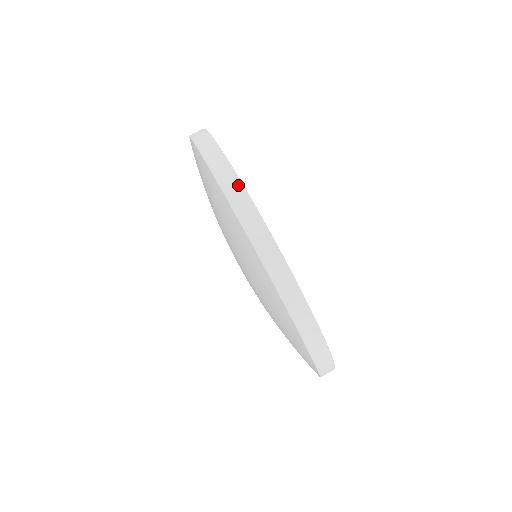
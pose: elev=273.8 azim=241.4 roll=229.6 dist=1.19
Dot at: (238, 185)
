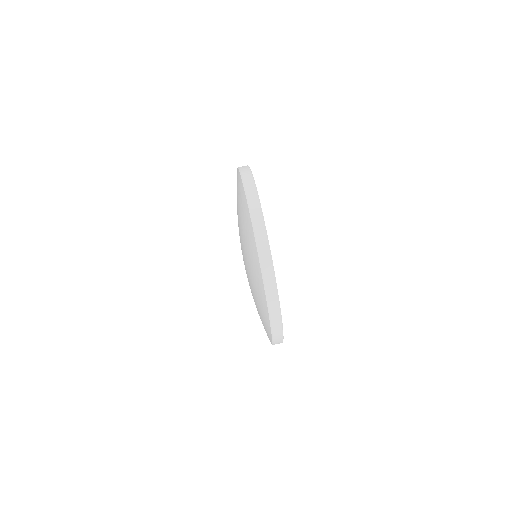
Dot at: (261, 220)
